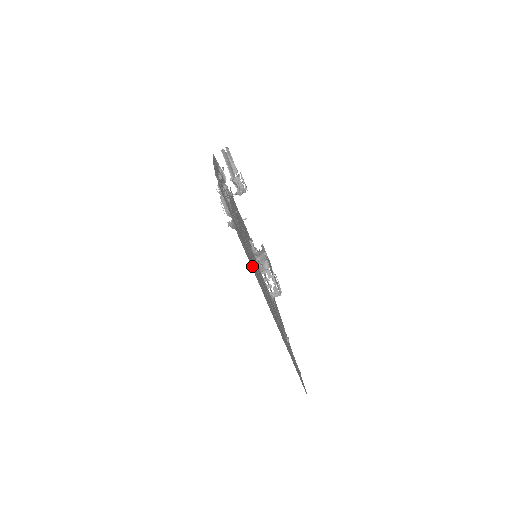
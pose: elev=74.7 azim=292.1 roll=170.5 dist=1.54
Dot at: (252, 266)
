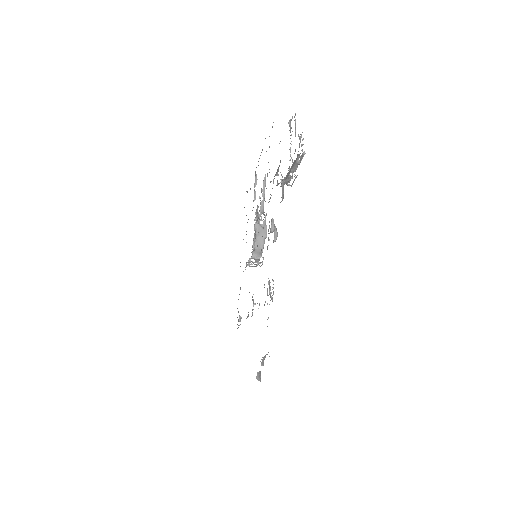
Dot at: occluded
